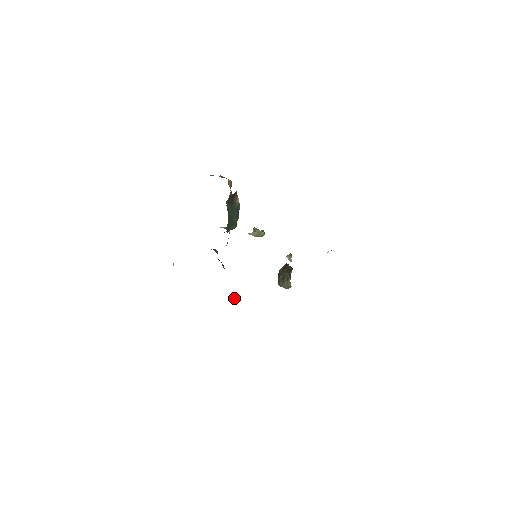
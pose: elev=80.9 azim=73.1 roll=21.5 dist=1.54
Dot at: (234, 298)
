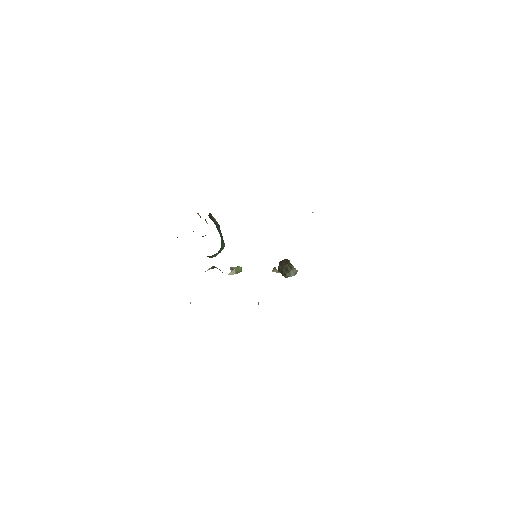
Dot at: (258, 303)
